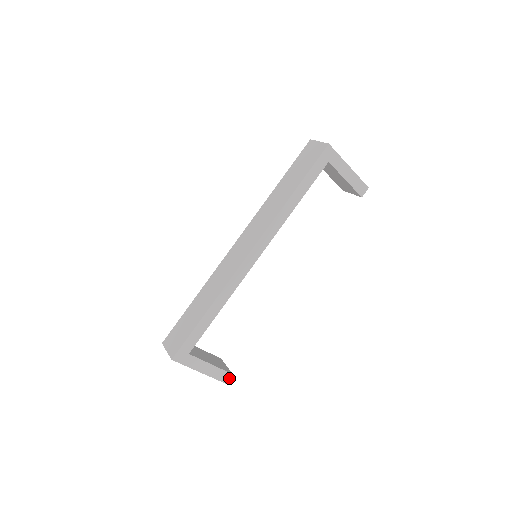
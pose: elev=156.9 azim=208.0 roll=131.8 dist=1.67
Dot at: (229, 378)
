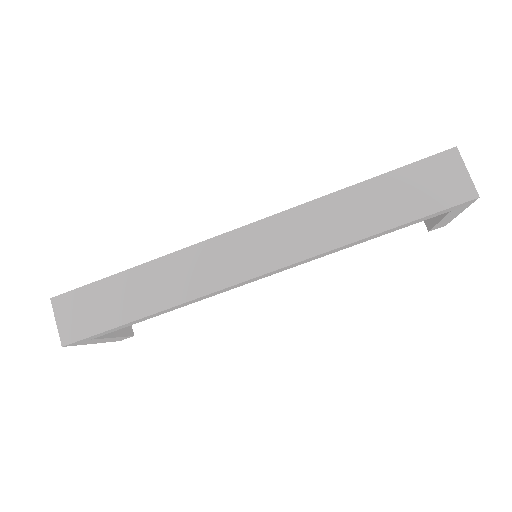
Dot at: occluded
